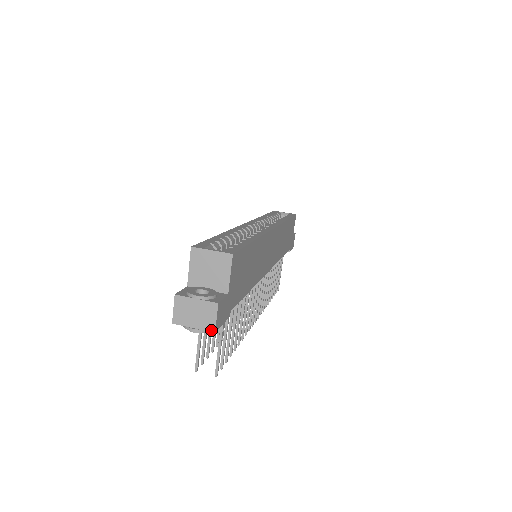
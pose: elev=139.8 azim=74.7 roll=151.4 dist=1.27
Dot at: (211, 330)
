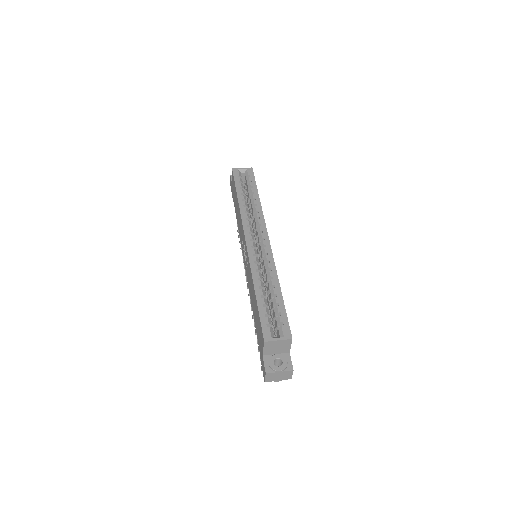
Dot at: occluded
